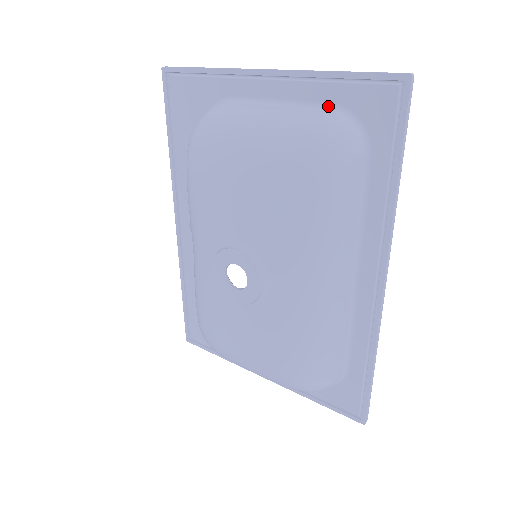
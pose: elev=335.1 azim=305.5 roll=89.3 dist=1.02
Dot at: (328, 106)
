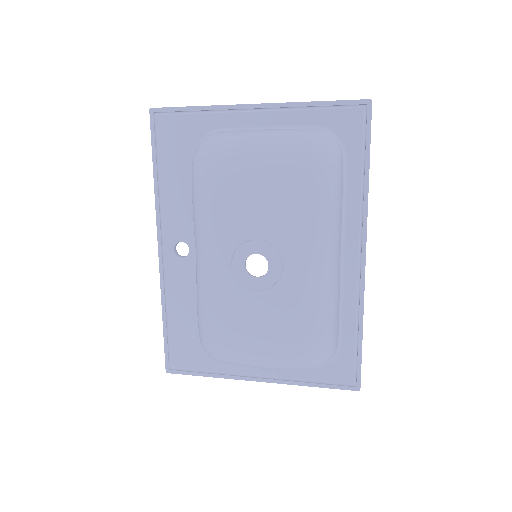
Dot at: (311, 127)
